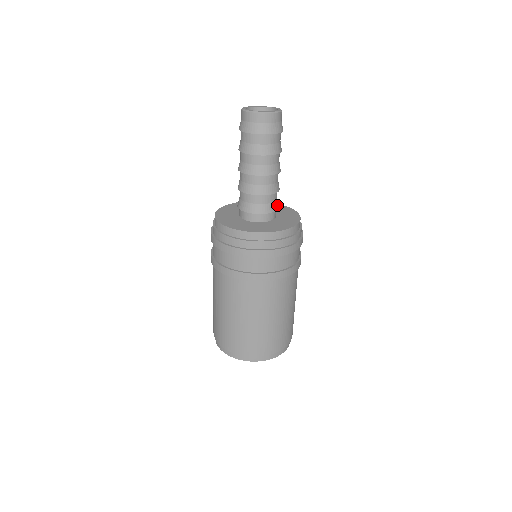
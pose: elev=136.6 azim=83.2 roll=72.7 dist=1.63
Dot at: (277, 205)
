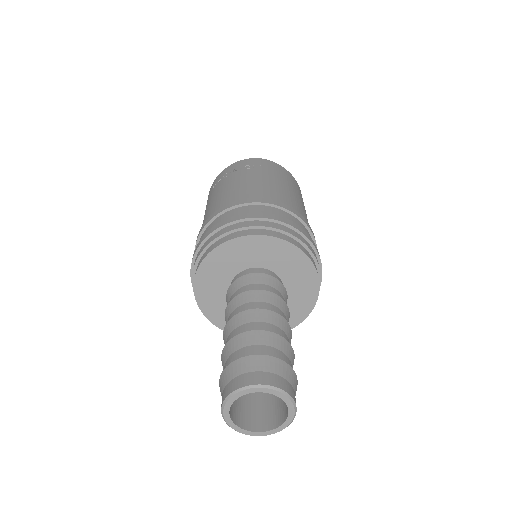
Dot at: occluded
